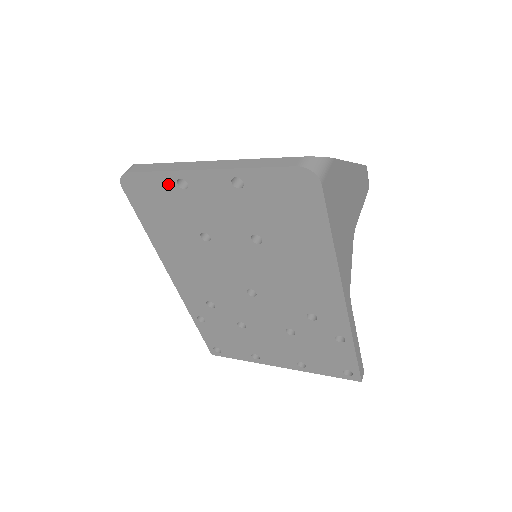
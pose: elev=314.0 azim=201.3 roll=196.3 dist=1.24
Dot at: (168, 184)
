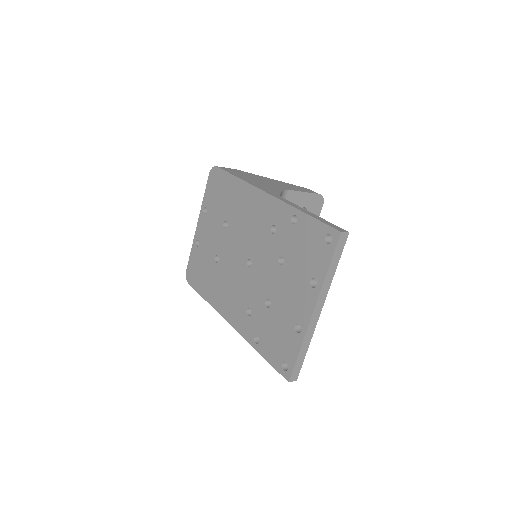
Dot at: (195, 252)
